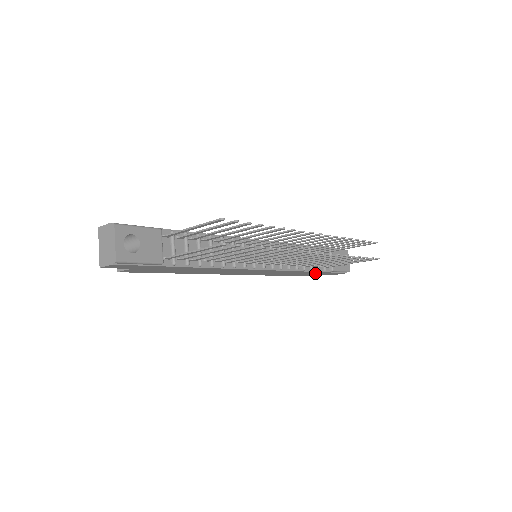
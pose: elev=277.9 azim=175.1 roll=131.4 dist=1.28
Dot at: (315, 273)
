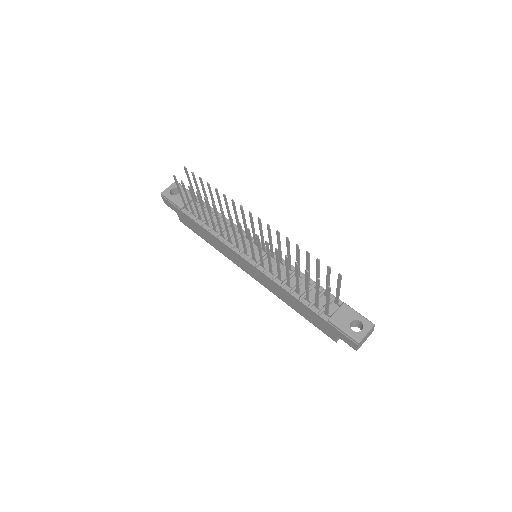
Dot at: (317, 318)
